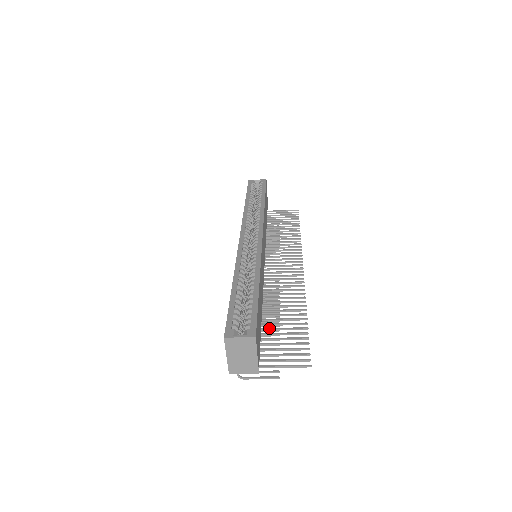
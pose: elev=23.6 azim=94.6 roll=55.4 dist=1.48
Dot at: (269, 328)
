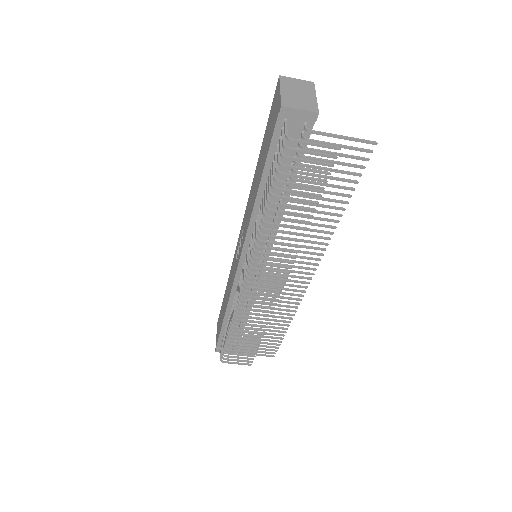
Dot at: (304, 188)
